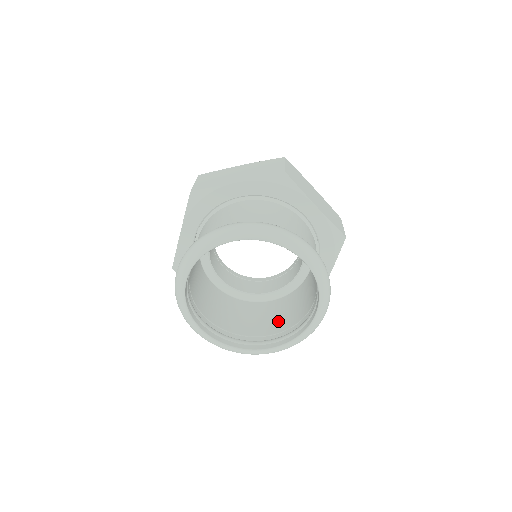
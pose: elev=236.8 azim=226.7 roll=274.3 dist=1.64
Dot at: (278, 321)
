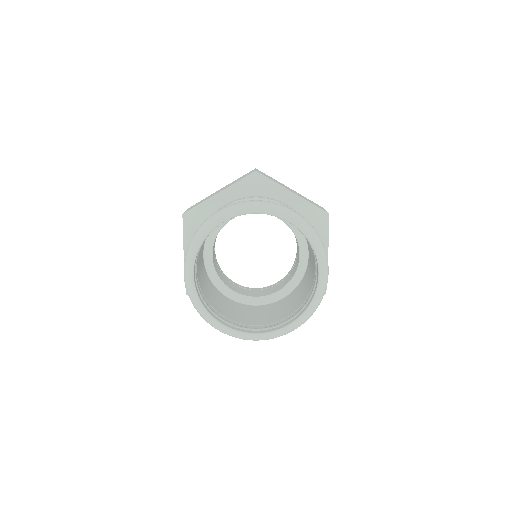
Dot at: (239, 316)
